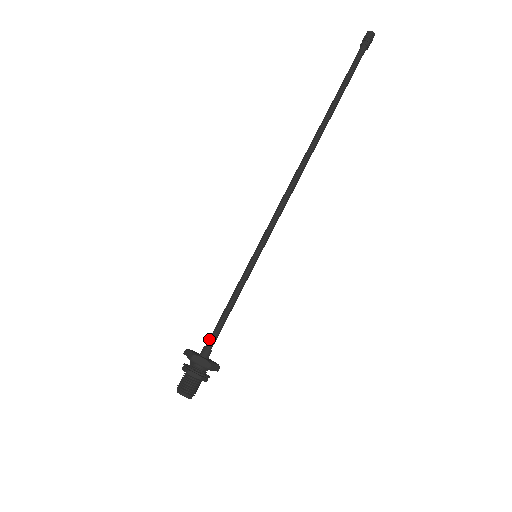
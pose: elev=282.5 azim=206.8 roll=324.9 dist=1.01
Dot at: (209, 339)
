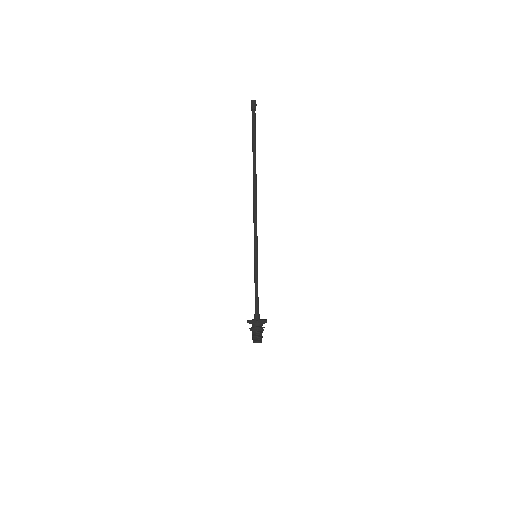
Dot at: (255, 310)
